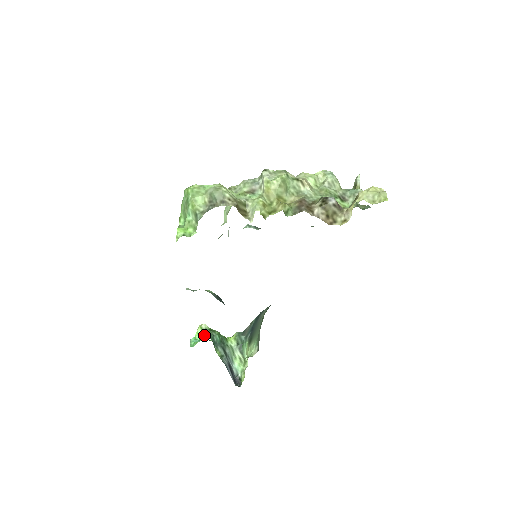
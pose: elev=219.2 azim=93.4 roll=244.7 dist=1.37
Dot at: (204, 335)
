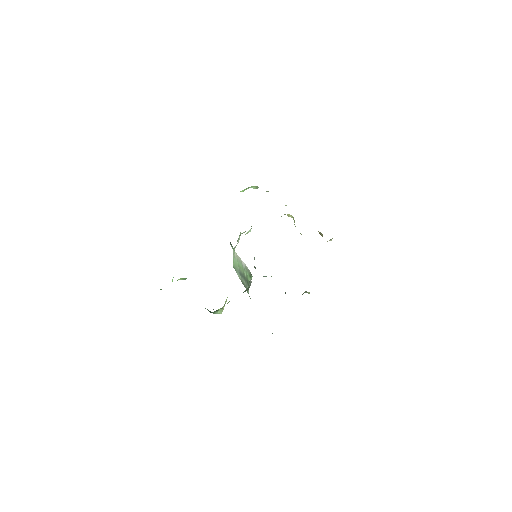
Dot at: occluded
